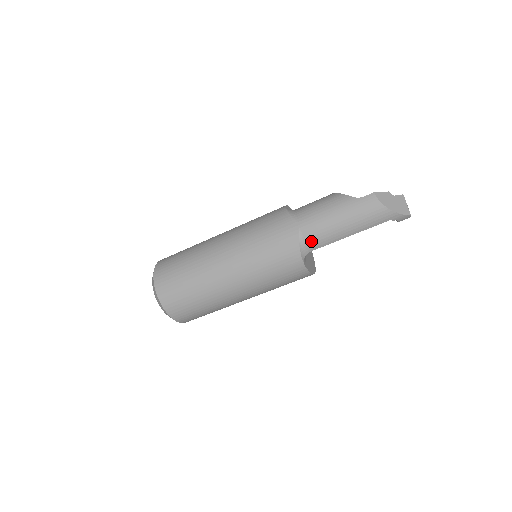
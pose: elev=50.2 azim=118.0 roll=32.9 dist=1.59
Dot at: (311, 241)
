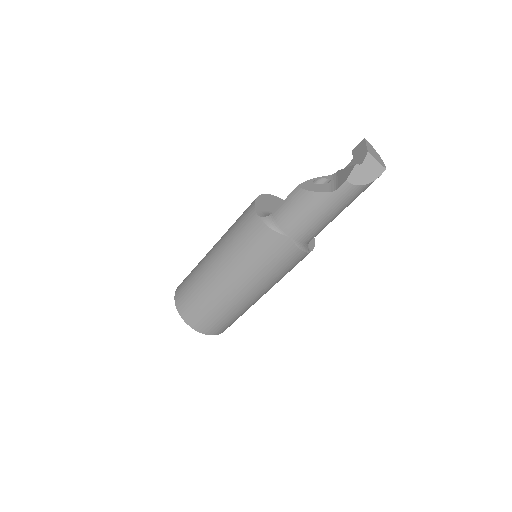
Dot at: (308, 240)
